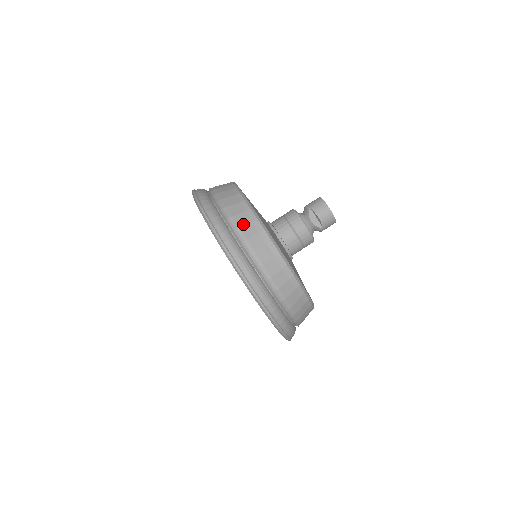
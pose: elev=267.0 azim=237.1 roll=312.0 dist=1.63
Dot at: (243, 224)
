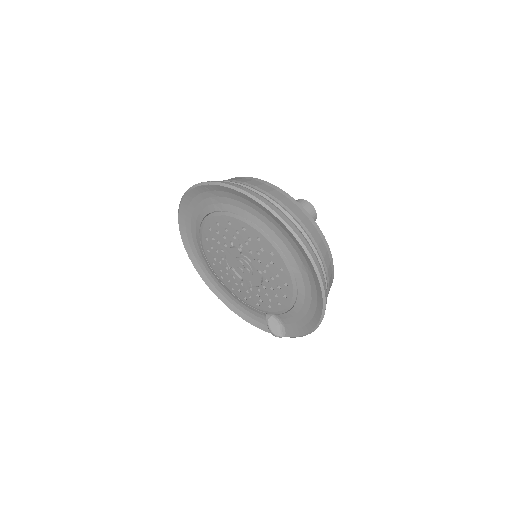
Dot at: occluded
